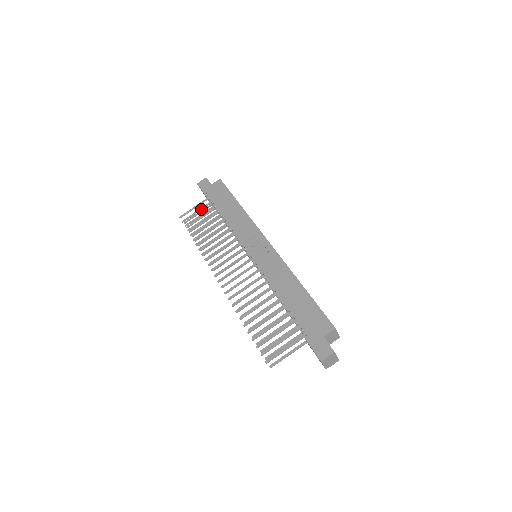
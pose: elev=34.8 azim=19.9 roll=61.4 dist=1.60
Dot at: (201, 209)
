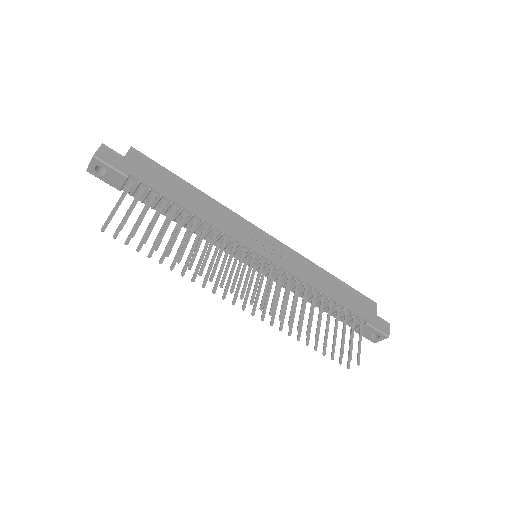
Dot at: occluded
